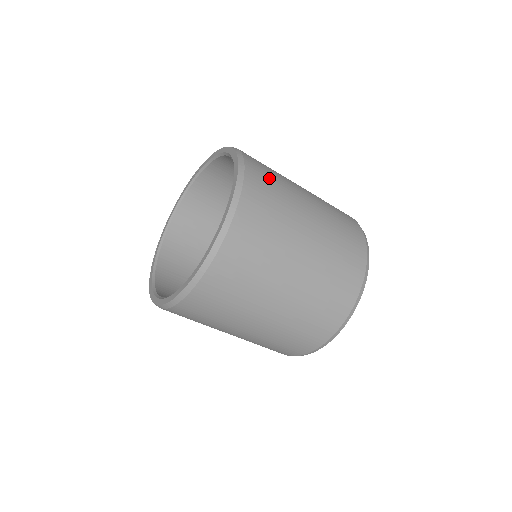
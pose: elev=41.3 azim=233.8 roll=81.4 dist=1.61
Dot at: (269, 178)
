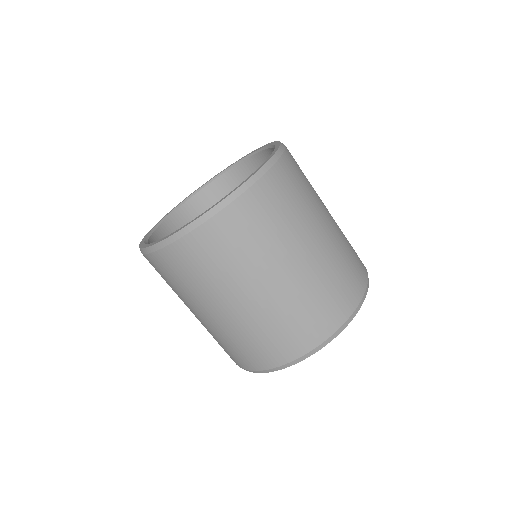
Dot at: occluded
